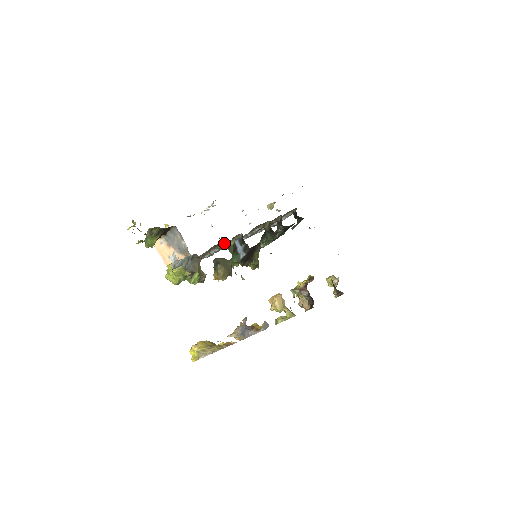
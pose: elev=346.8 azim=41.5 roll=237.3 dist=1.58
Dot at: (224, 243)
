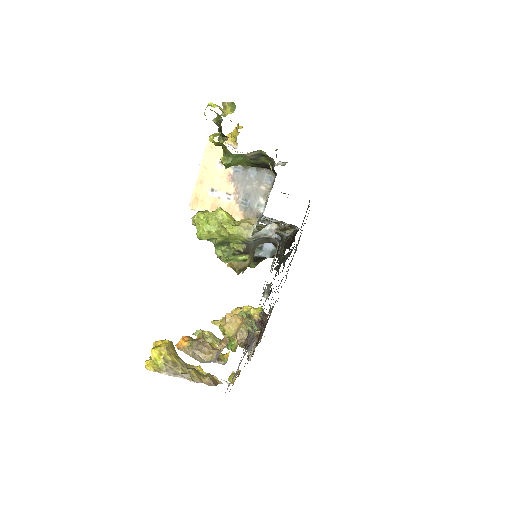
Dot at: occluded
